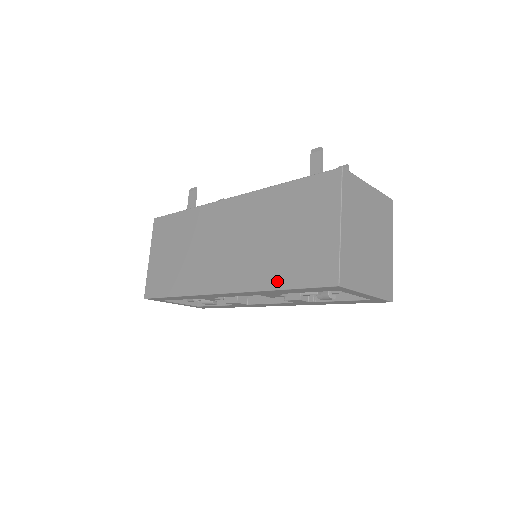
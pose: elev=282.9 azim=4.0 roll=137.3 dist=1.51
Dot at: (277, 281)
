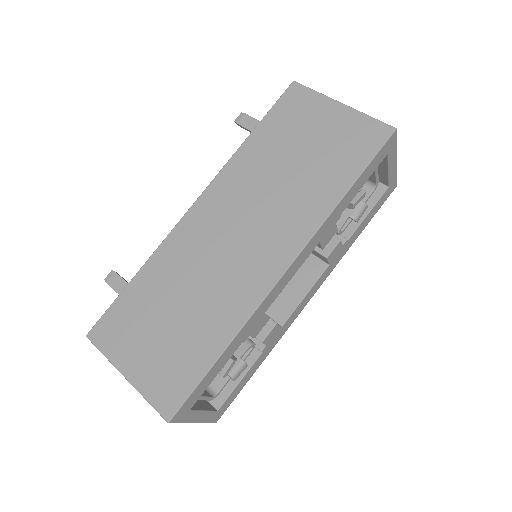
Dot at: (337, 188)
